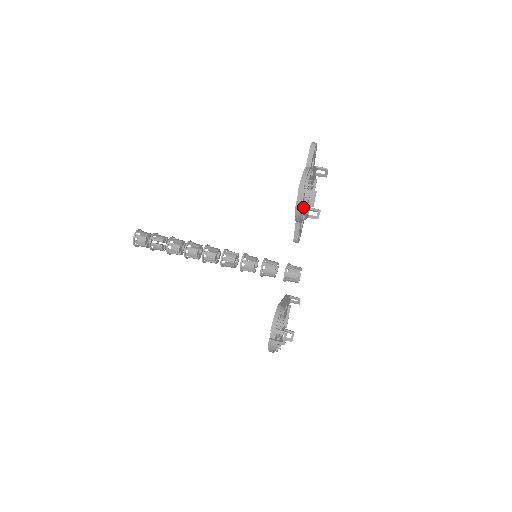
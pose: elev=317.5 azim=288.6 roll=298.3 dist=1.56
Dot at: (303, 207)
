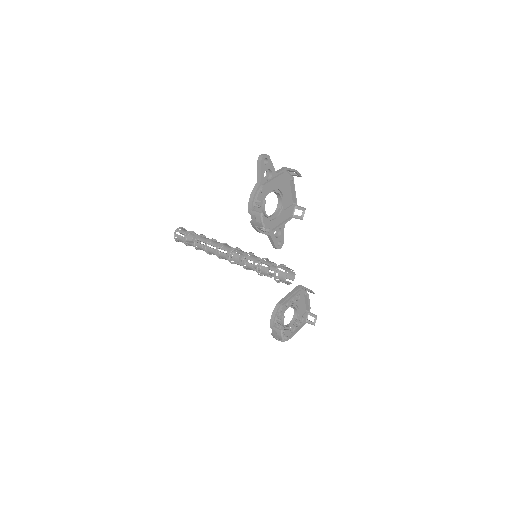
Dot at: occluded
